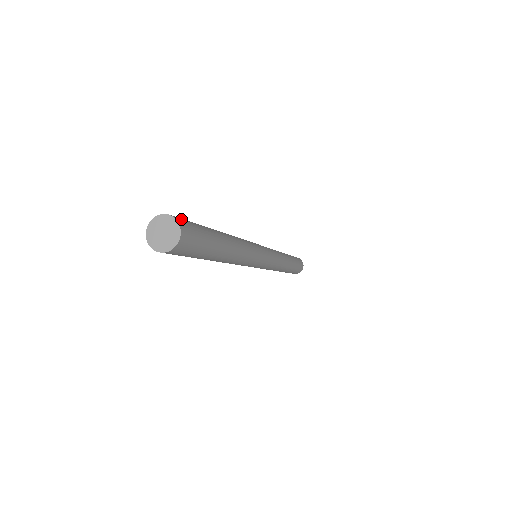
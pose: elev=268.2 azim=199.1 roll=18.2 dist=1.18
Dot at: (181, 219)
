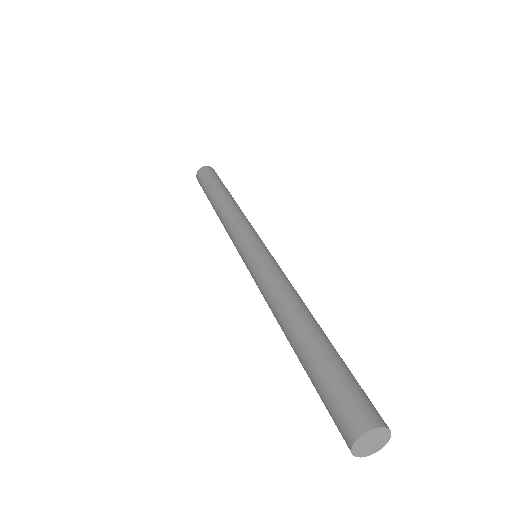
Dot at: (379, 414)
